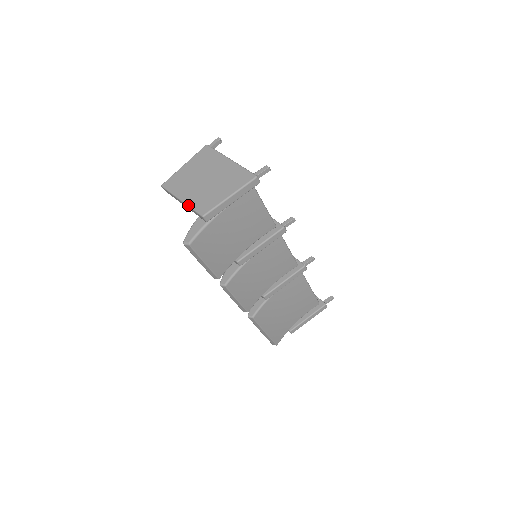
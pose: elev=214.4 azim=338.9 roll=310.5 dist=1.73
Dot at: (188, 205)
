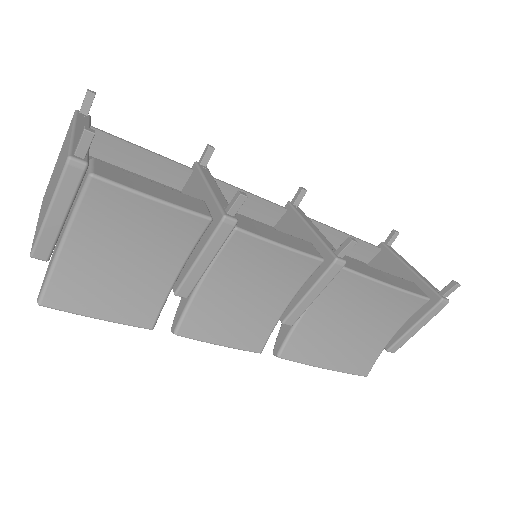
Dot at: occluded
